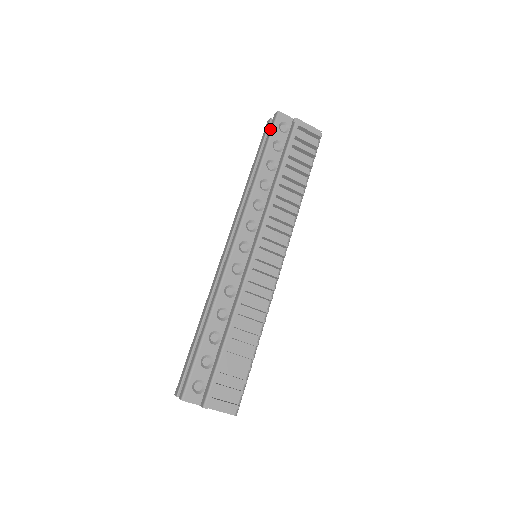
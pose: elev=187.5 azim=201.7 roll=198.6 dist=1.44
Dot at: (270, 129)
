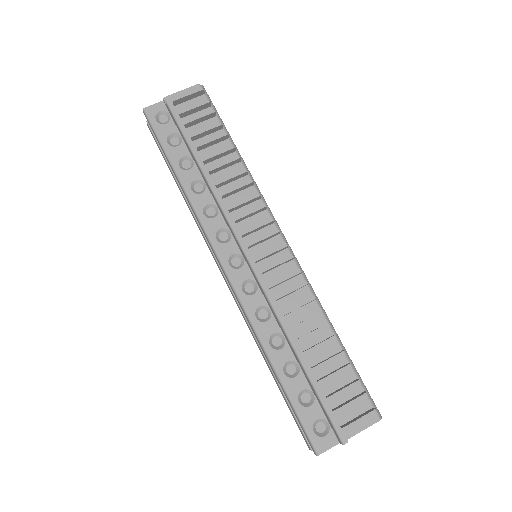
Dot at: occluded
